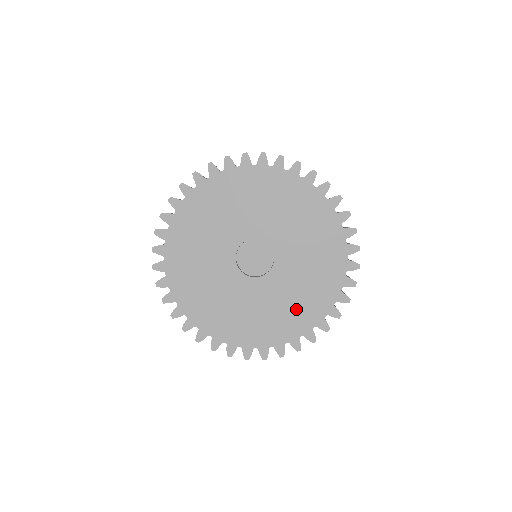
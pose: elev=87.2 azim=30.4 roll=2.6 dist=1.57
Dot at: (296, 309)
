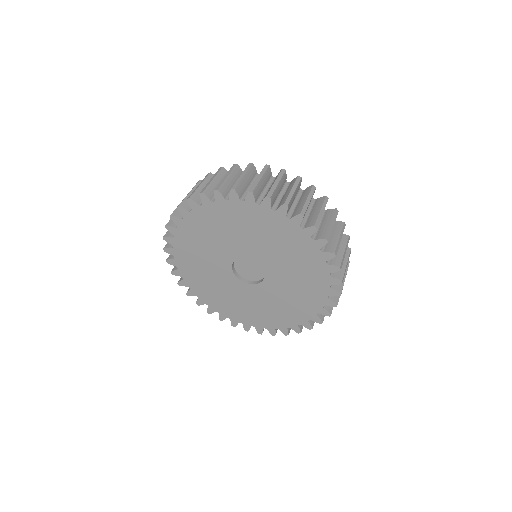
Dot at: (297, 303)
